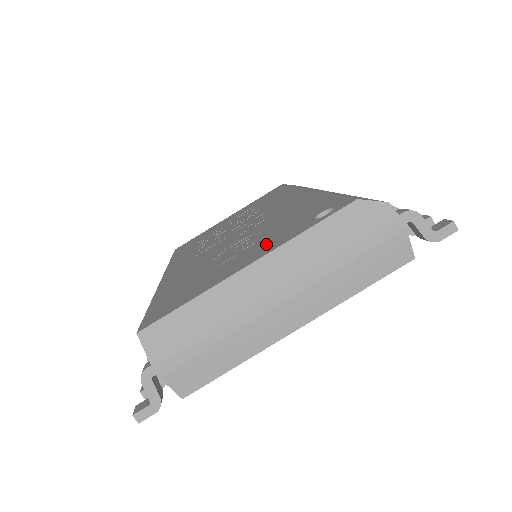
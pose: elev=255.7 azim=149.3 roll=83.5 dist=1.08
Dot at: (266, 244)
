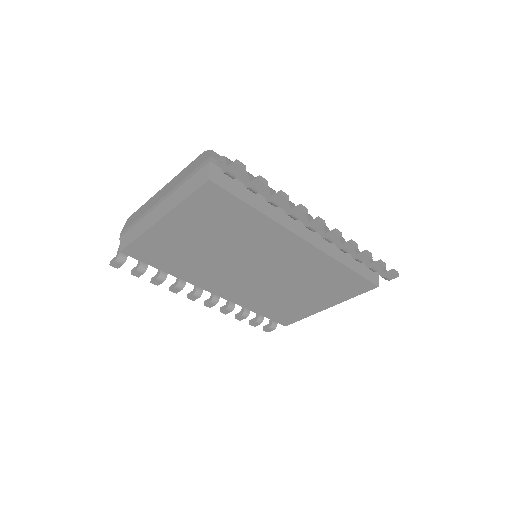
Dot at: occluded
